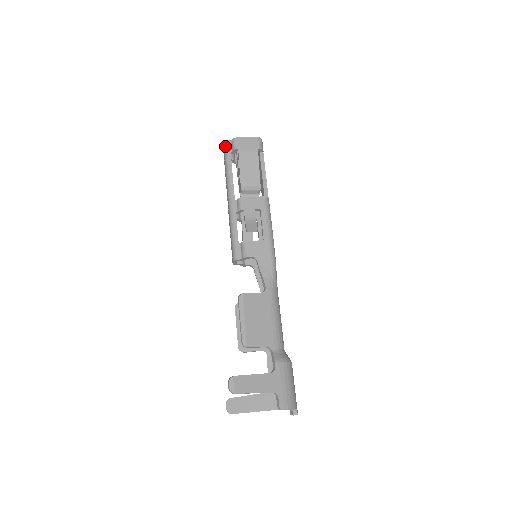
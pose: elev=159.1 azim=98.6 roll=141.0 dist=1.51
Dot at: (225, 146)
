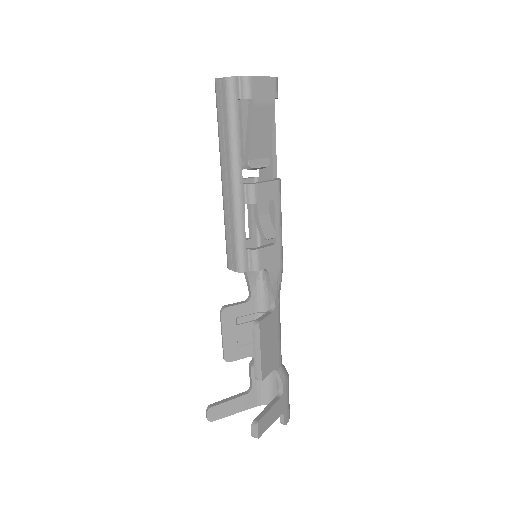
Dot at: (230, 86)
